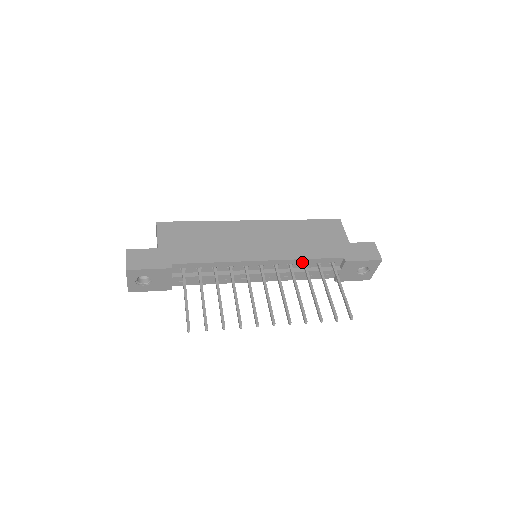
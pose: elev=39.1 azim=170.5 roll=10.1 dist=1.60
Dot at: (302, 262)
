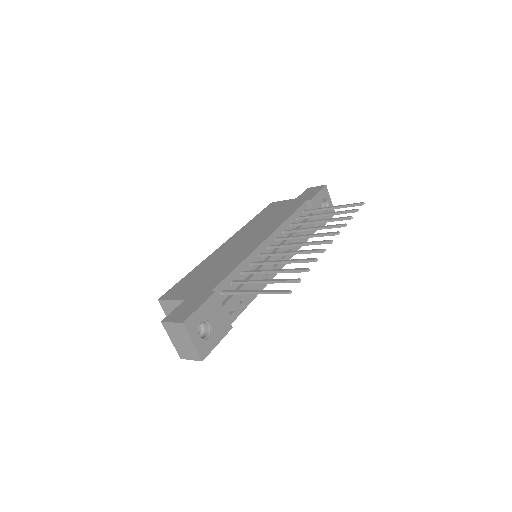
Dot at: (288, 224)
